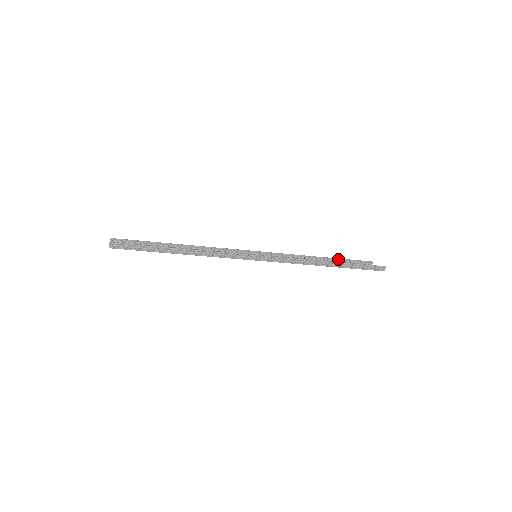
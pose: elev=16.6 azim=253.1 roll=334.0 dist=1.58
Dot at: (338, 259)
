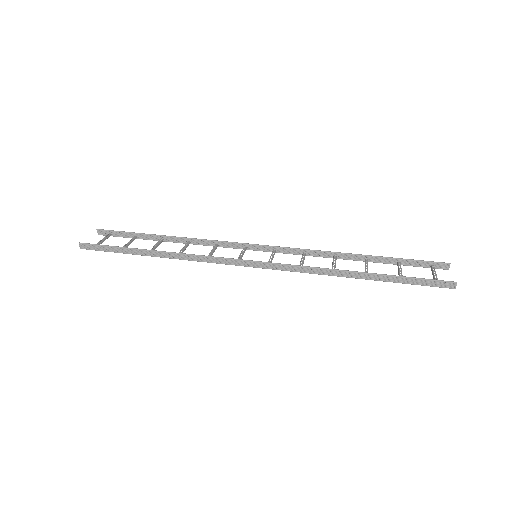
Dot at: (389, 258)
